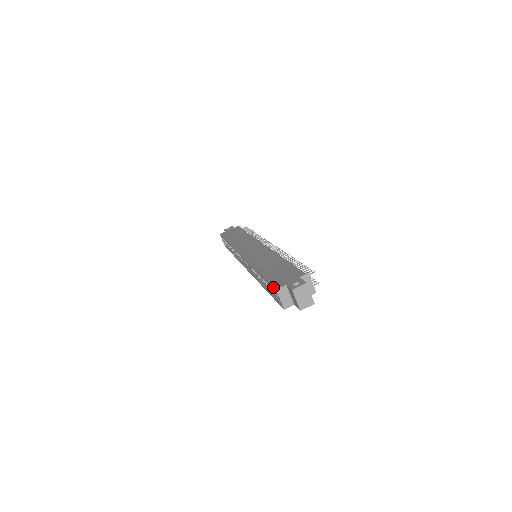
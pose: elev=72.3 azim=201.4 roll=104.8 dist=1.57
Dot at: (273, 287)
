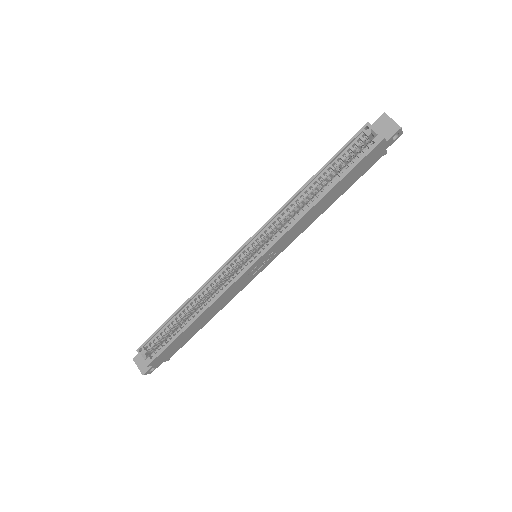
Dot at: (360, 129)
